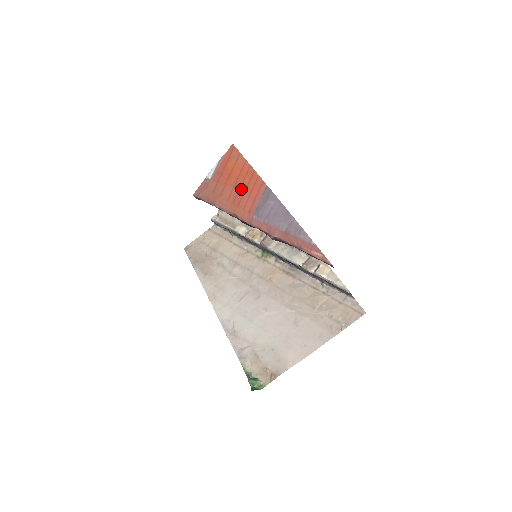
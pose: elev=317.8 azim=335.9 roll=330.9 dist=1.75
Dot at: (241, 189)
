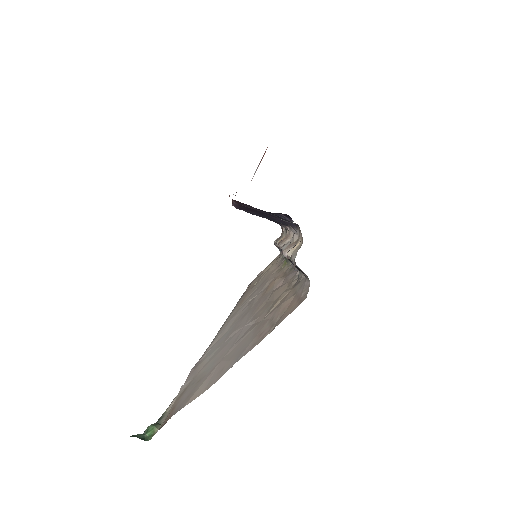
Dot at: occluded
